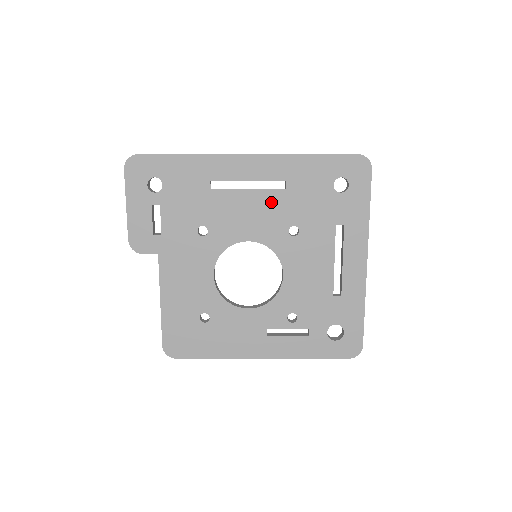
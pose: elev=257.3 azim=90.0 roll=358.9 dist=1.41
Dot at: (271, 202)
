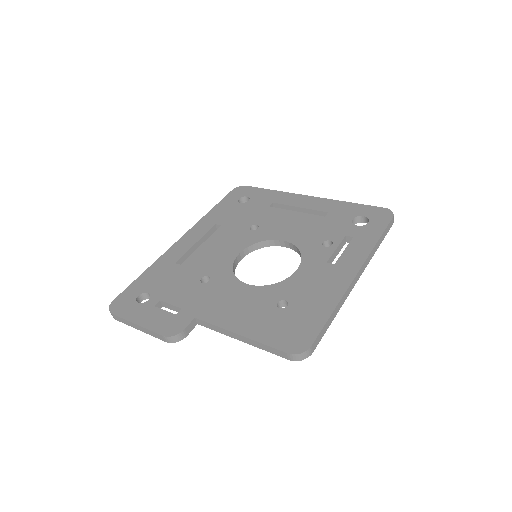
Dot at: (222, 235)
